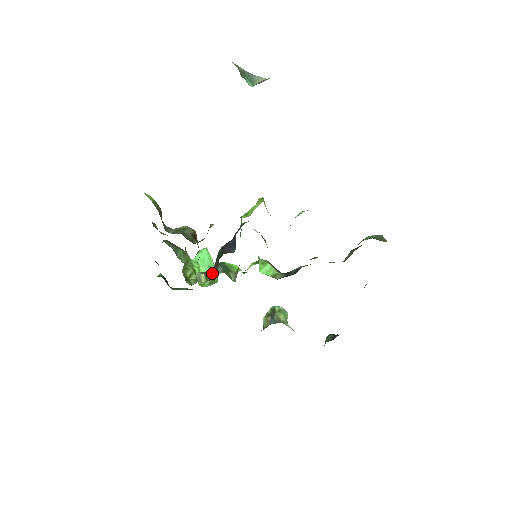
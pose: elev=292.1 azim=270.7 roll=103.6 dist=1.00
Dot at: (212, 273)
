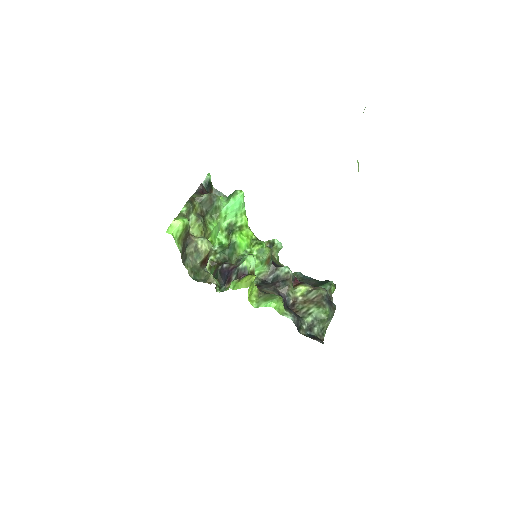
Dot at: (212, 272)
